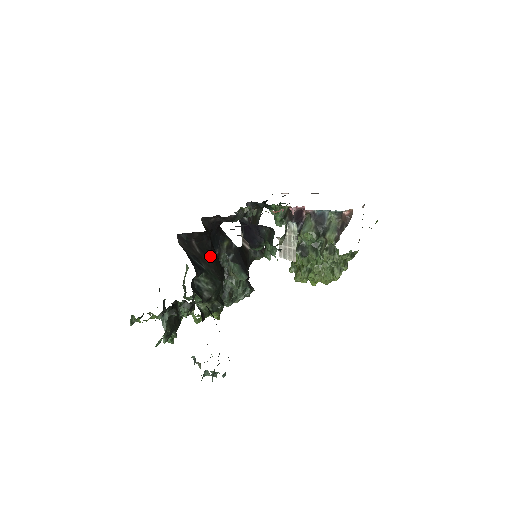
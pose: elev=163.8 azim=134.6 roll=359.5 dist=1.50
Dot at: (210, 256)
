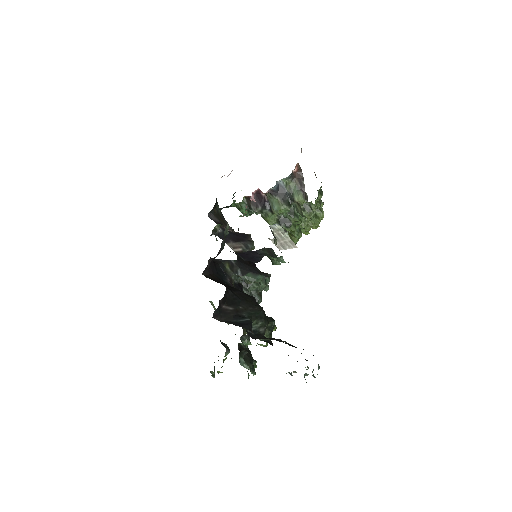
Dot at: (239, 301)
